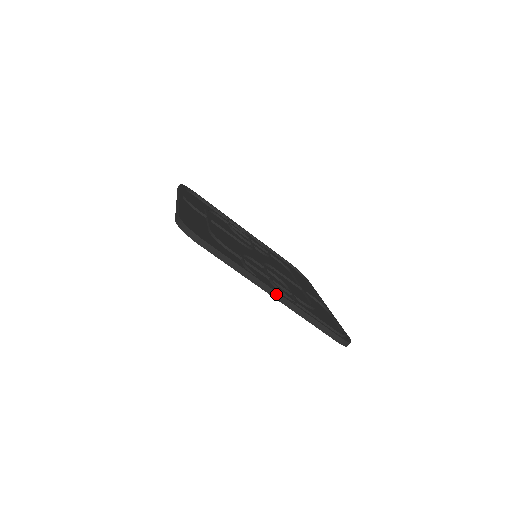
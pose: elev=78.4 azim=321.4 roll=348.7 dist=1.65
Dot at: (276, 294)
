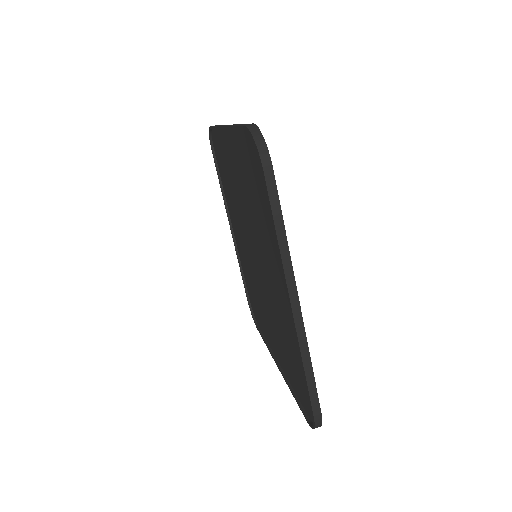
Dot at: (297, 305)
